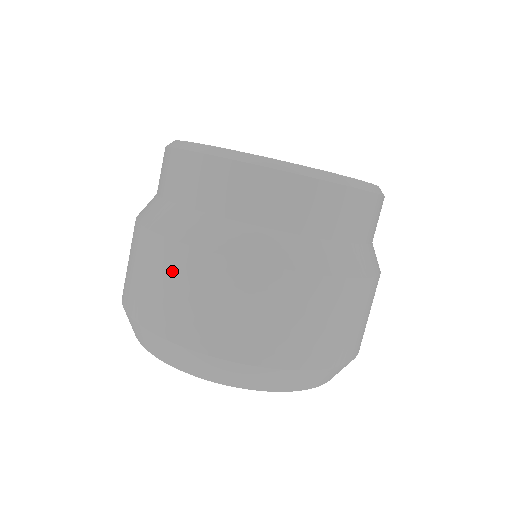
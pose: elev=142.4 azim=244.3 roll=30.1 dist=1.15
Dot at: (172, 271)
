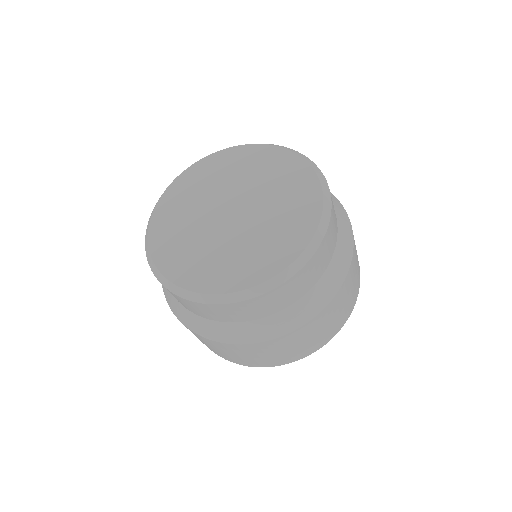
Dot at: occluded
